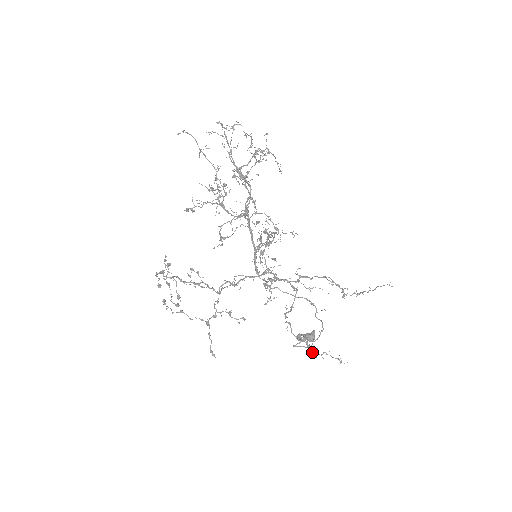
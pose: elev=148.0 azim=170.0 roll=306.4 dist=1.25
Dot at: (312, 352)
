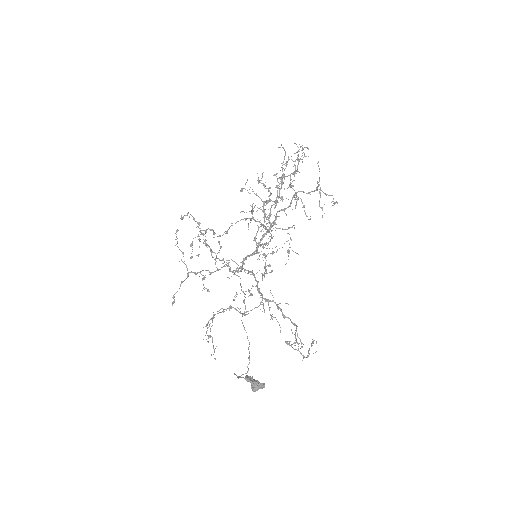
Dot at: (210, 337)
